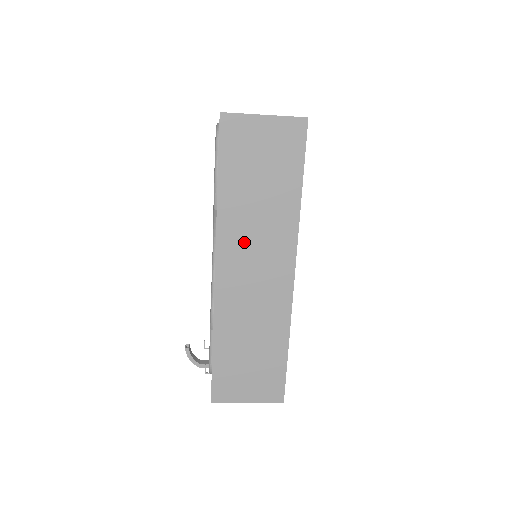
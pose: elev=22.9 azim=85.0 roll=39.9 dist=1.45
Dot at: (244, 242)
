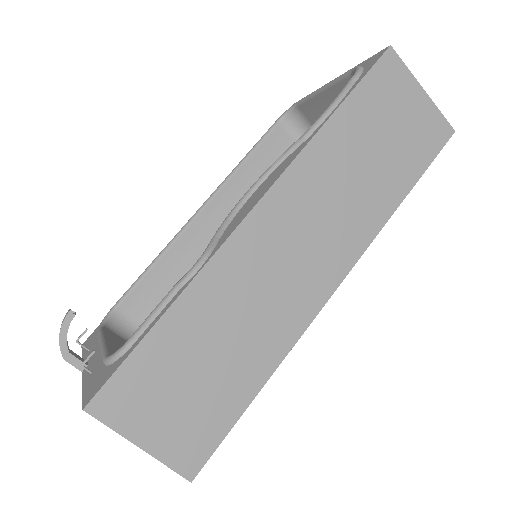
Dot at: (314, 199)
